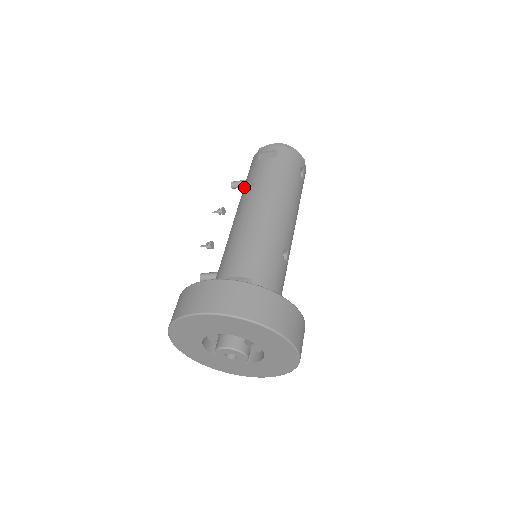
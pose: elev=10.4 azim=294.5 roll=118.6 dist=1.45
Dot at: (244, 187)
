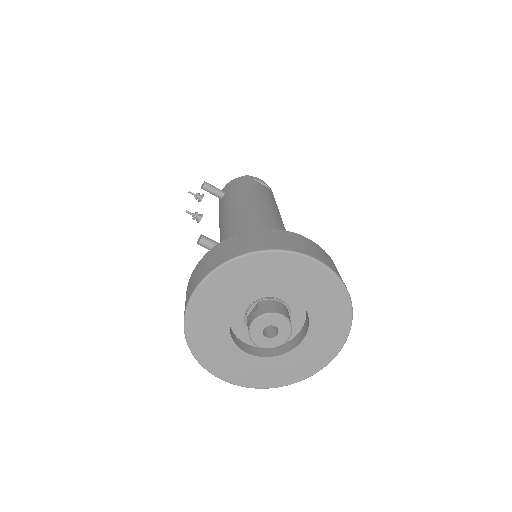
Dot at: (243, 192)
